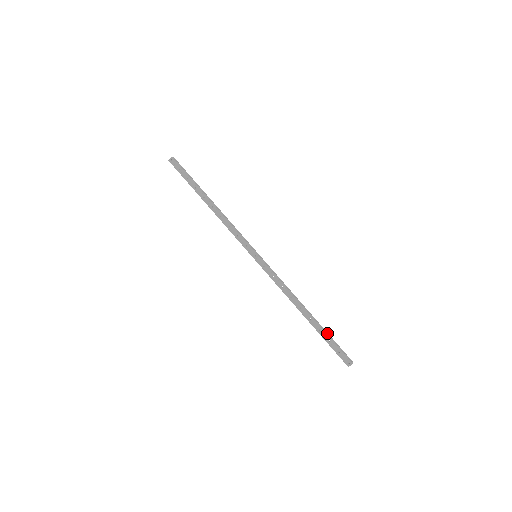
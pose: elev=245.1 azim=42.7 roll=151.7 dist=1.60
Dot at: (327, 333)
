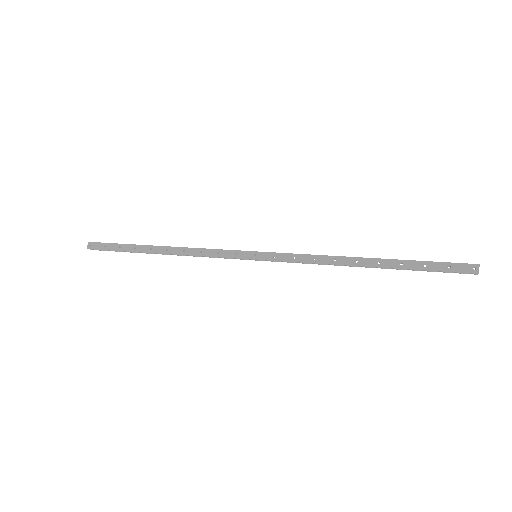
Dot at: (413, 262)
